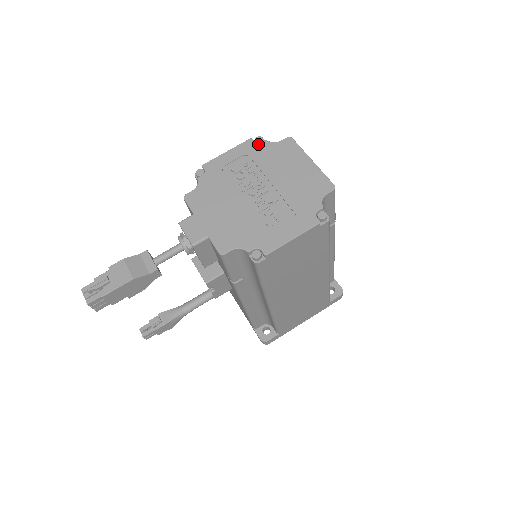
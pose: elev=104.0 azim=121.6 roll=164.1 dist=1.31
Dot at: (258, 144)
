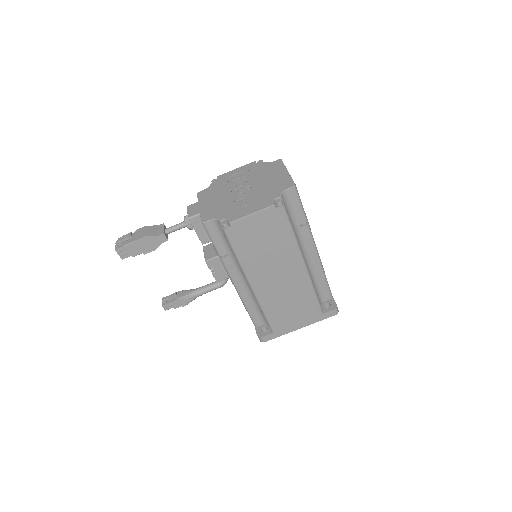
Dot at: (258, 164)
